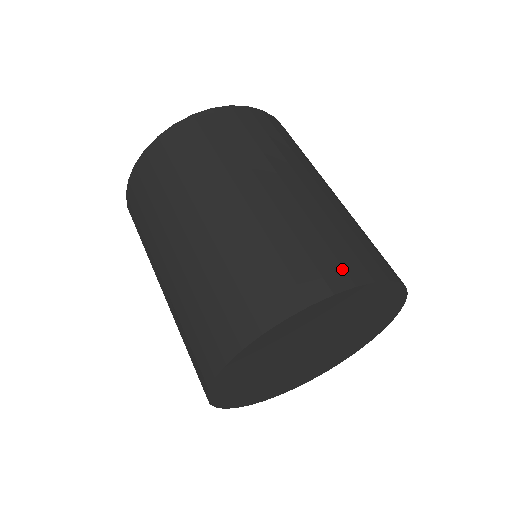
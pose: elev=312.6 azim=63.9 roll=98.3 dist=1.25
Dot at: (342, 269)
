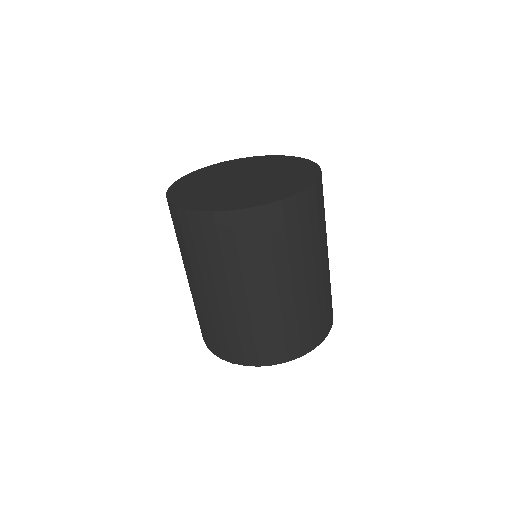
Dot at: (286, 352)
